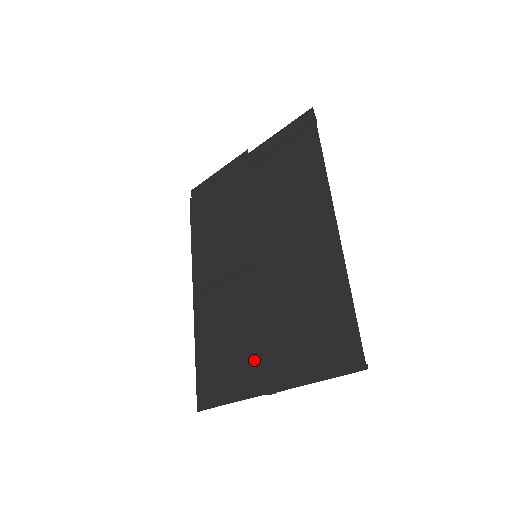
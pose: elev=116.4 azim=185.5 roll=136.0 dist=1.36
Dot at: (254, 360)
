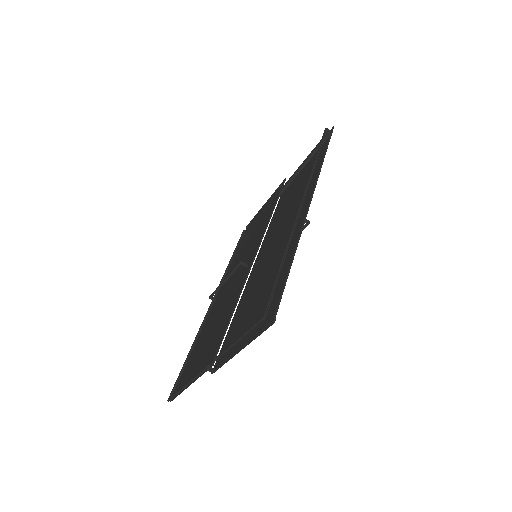
Dot at: (214, 342)
